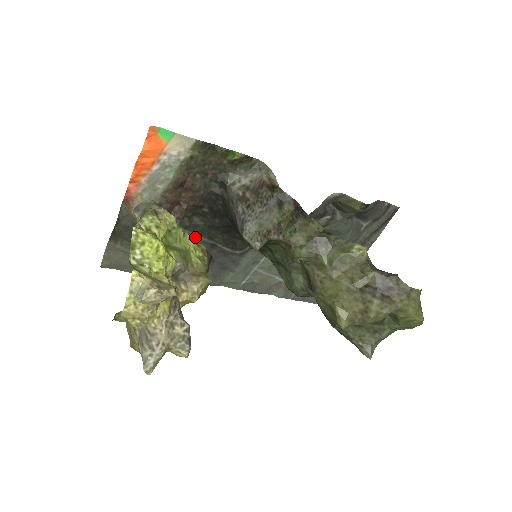
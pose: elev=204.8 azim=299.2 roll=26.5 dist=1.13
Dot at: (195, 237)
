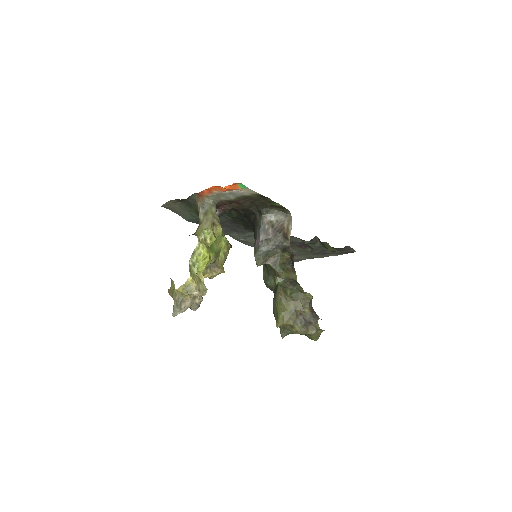
Dot at: (227, 217)
